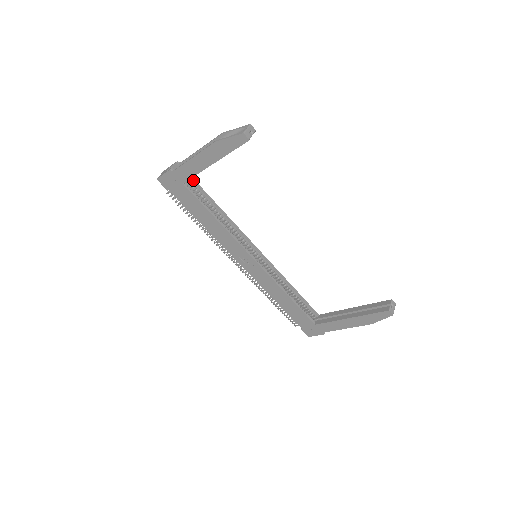
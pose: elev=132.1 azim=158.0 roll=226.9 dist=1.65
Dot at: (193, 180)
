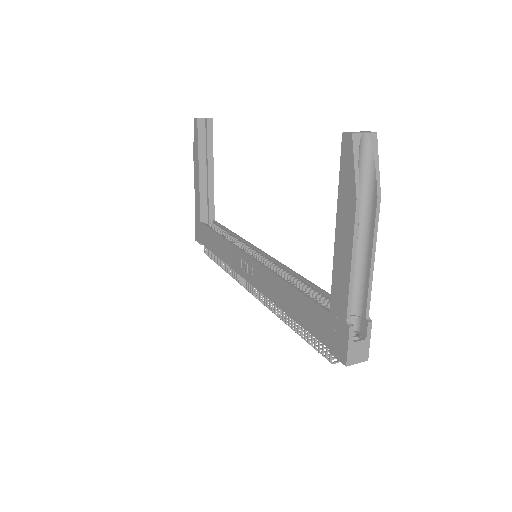
Dot at: (215, 222)
